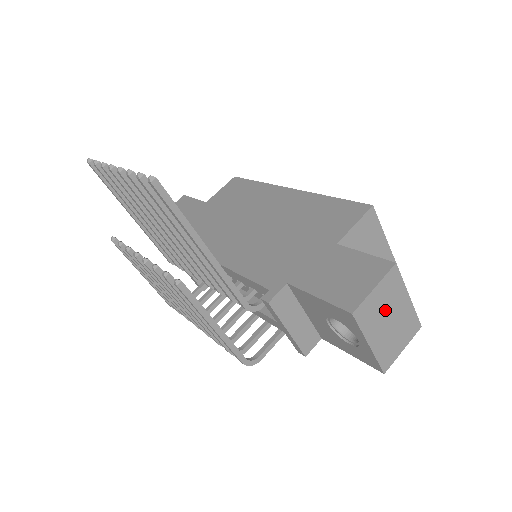
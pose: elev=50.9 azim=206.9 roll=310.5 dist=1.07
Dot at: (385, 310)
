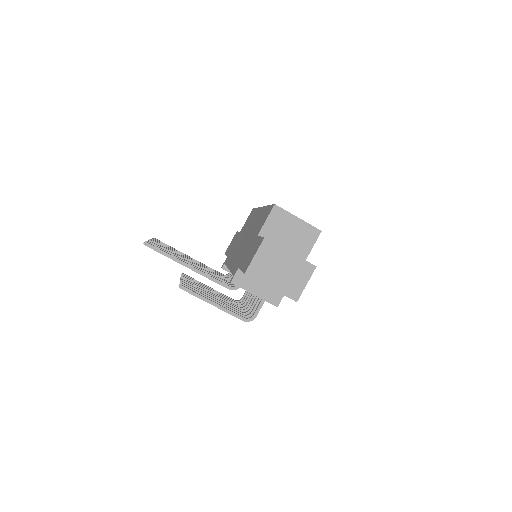
Dot at: (272, 265)
